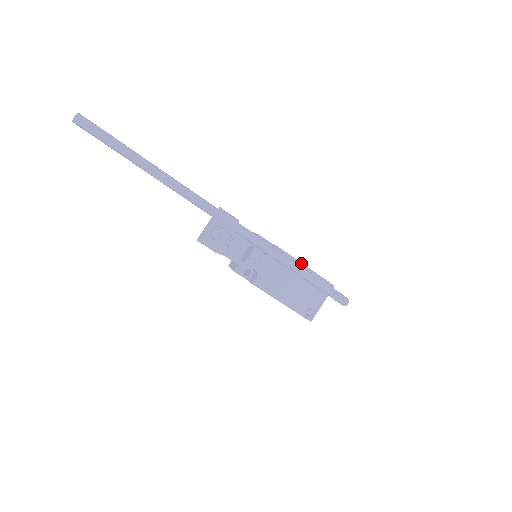
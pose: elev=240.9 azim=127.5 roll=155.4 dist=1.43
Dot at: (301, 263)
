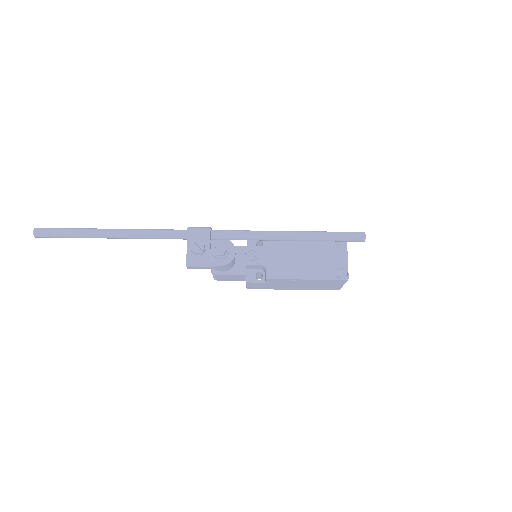
Dot at: occluded
